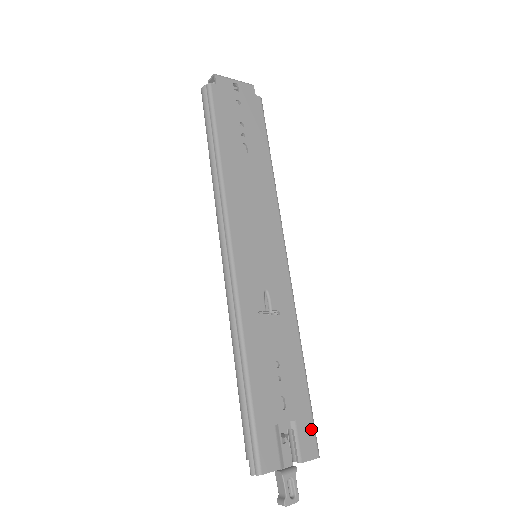
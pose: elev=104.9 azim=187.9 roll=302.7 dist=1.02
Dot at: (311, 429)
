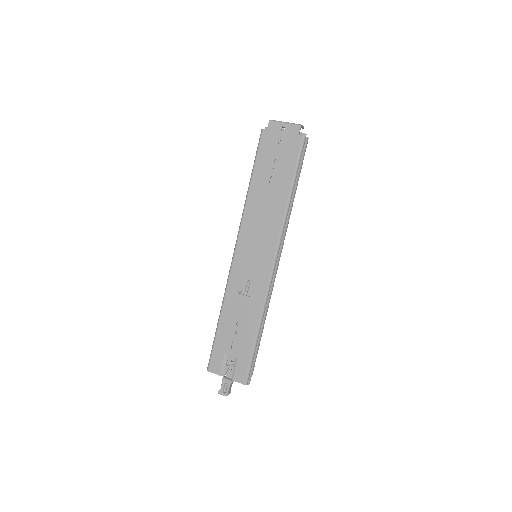
Dot at: (246, 368)
